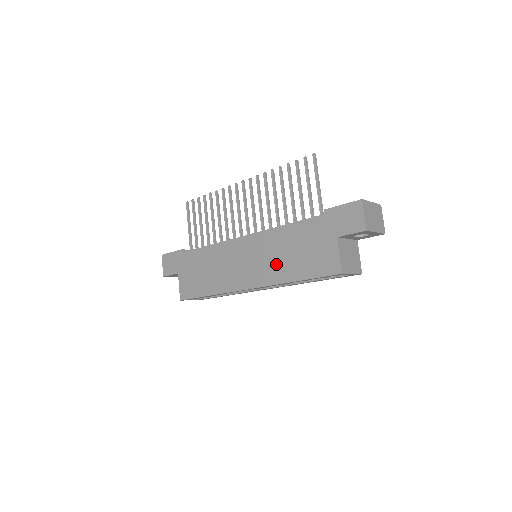
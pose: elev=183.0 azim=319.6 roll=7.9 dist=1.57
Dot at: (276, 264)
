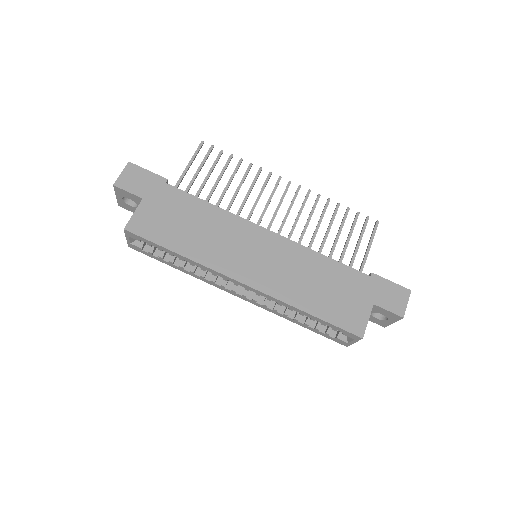
Dot at: (294, 282)
